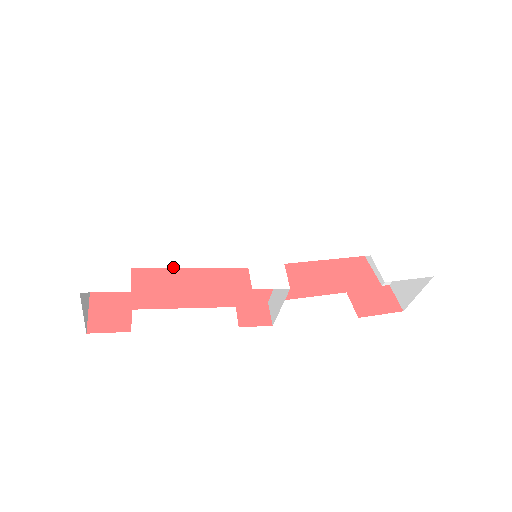
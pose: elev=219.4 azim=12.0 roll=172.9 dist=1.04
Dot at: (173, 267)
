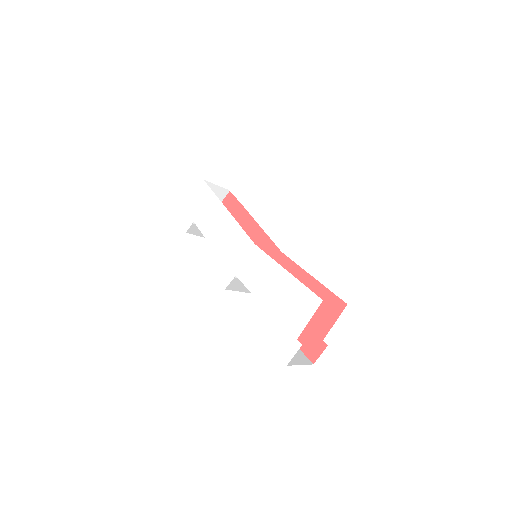
Dot at: (203, 234)
